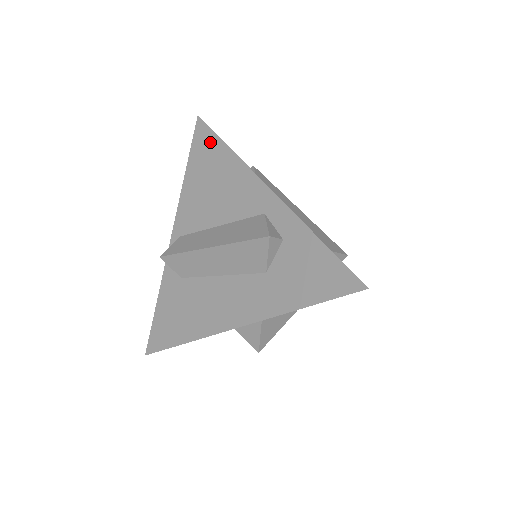
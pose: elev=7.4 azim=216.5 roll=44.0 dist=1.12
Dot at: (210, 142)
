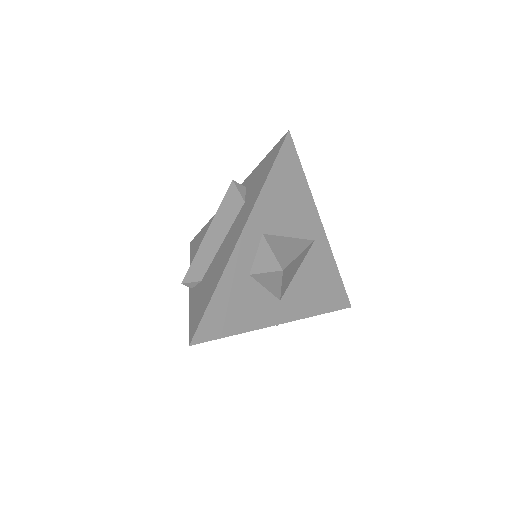
Dot at: (199, 236)
